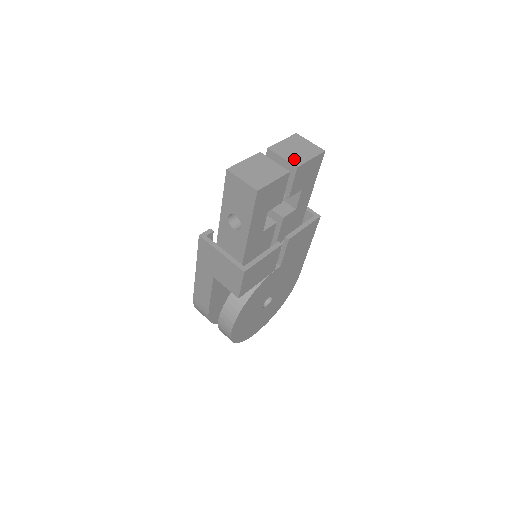
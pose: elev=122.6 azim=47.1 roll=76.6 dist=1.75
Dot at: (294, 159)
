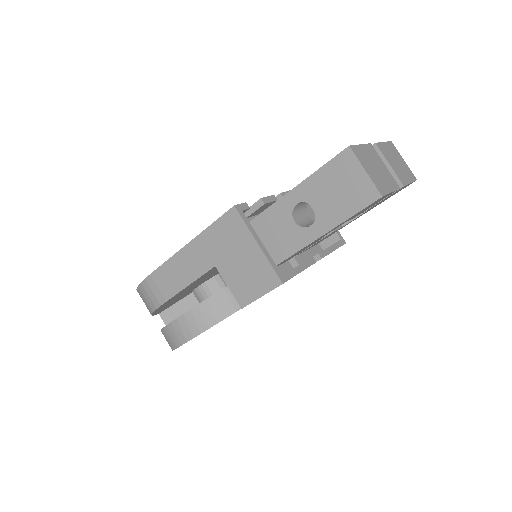
Dot at: (399, 173)
